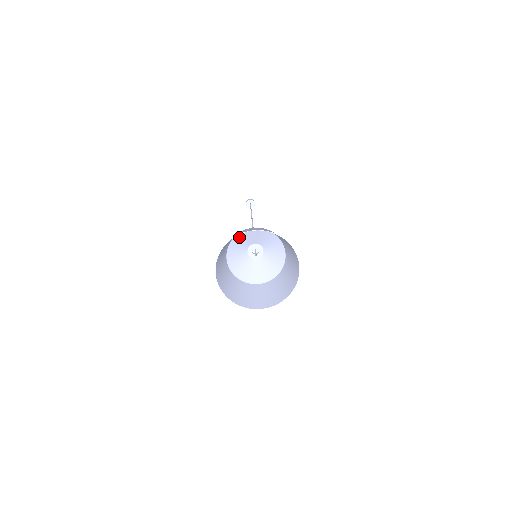
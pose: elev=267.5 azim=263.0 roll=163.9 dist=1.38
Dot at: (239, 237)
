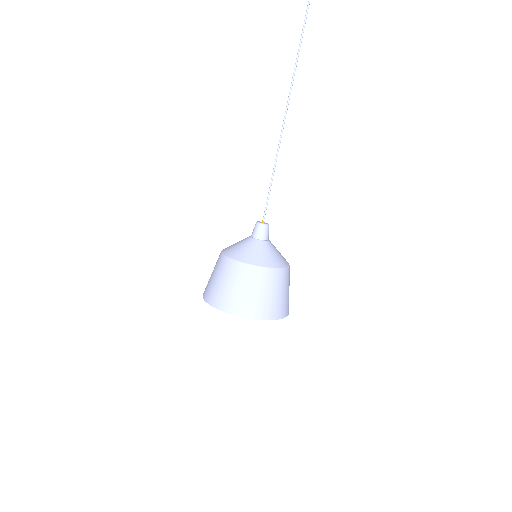
Dot at: (241, 256)
